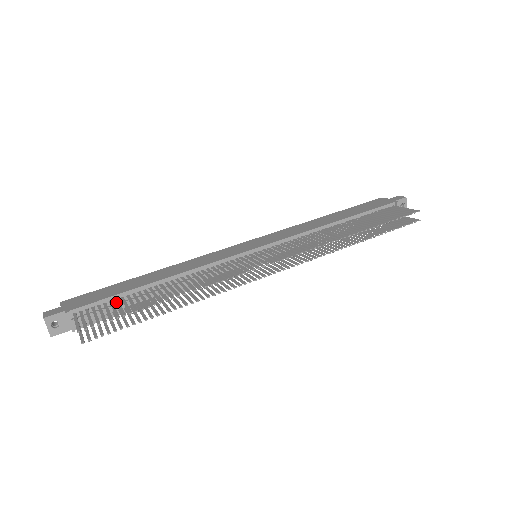
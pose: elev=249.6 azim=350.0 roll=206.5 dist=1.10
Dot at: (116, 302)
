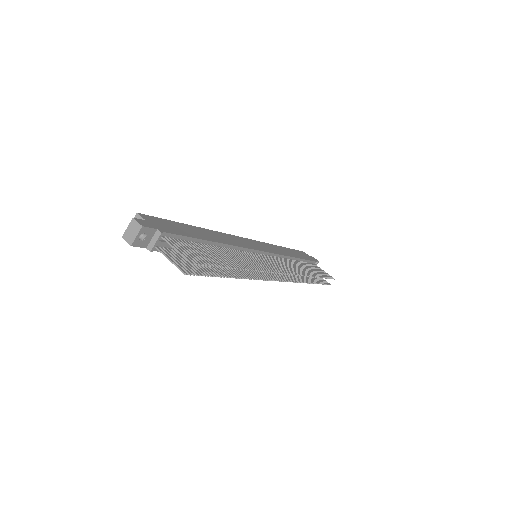
Dot at: (194, 245)
